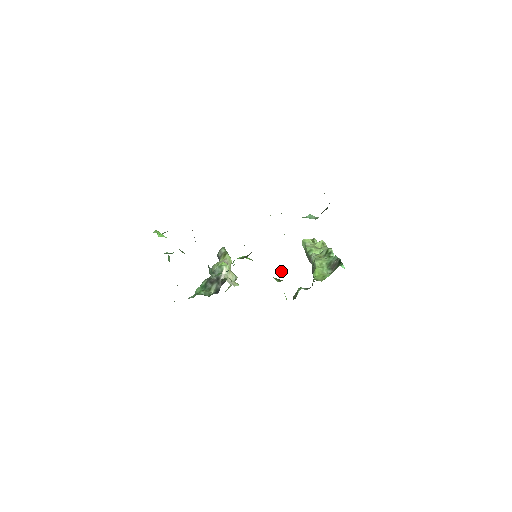
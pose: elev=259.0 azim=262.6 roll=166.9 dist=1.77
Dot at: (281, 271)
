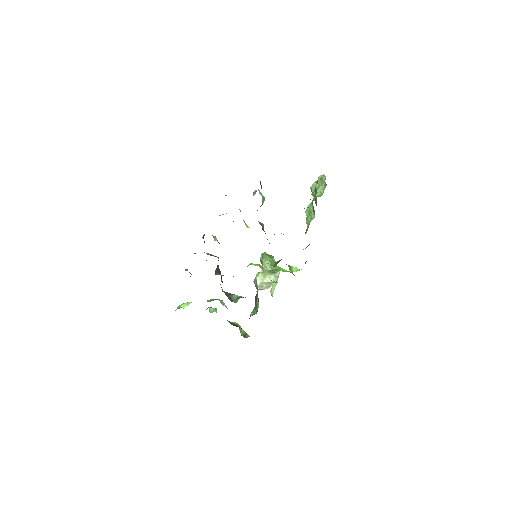
Dot at: occluded
